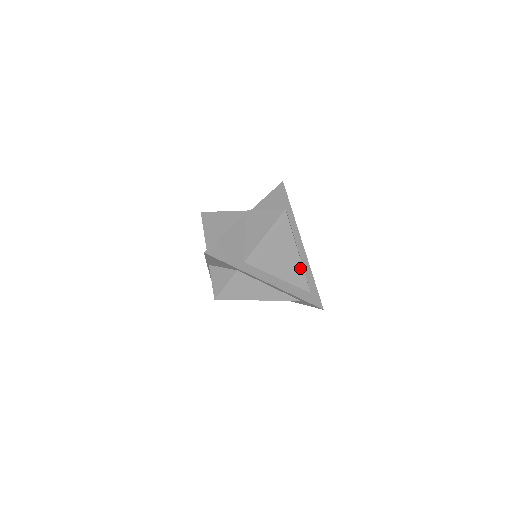
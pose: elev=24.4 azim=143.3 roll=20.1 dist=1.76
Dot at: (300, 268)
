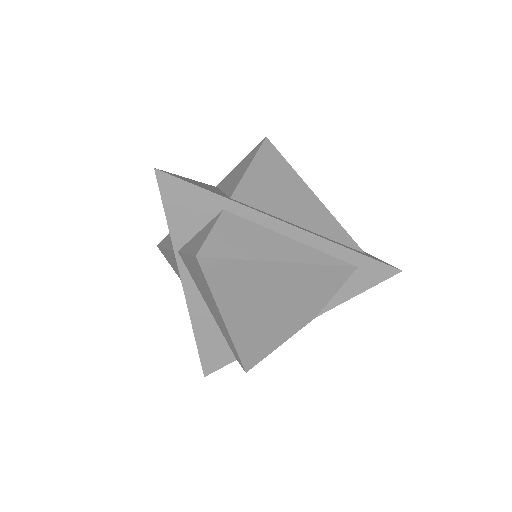
Dot at: (327, 214)
